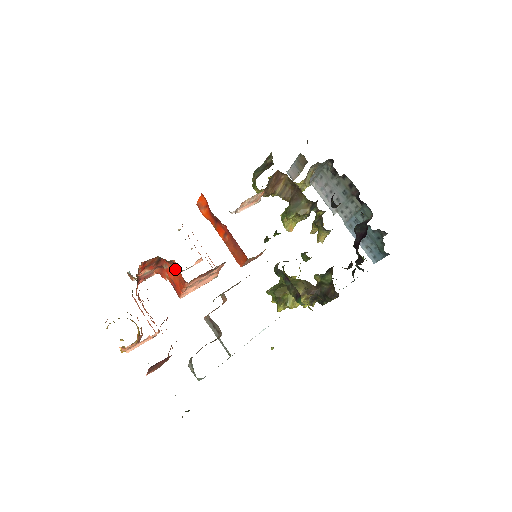
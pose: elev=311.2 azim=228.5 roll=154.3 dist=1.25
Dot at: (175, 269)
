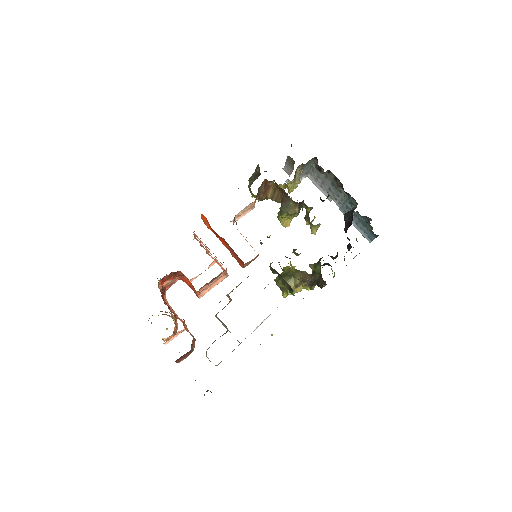
Dot at: (188, 279)
